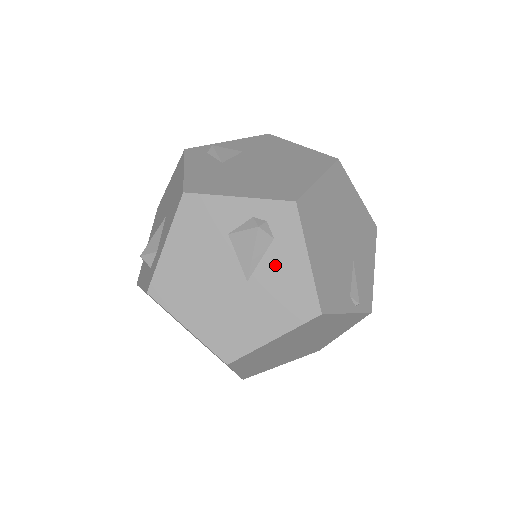
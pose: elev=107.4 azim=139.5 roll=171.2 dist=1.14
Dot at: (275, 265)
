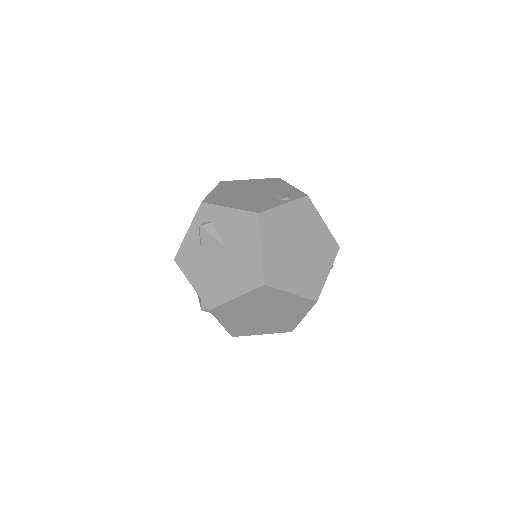
Dot at: (224, 228)
